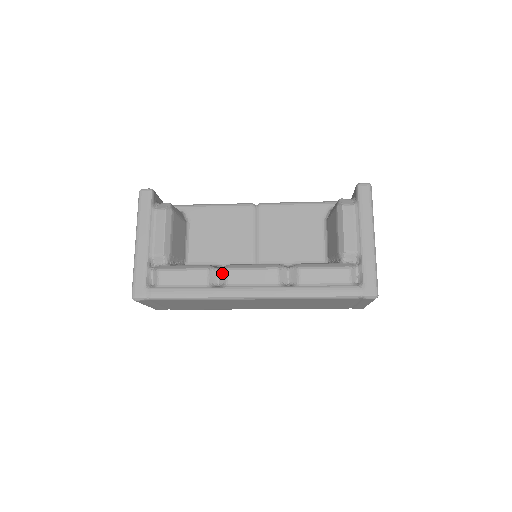
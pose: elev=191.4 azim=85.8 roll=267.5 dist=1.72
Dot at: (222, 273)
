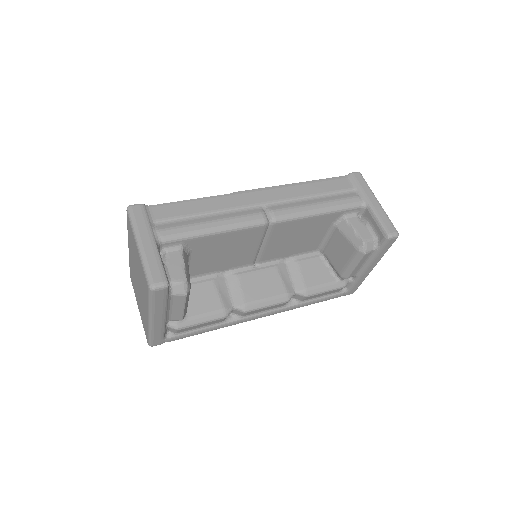
Dot at: (238, 312)
